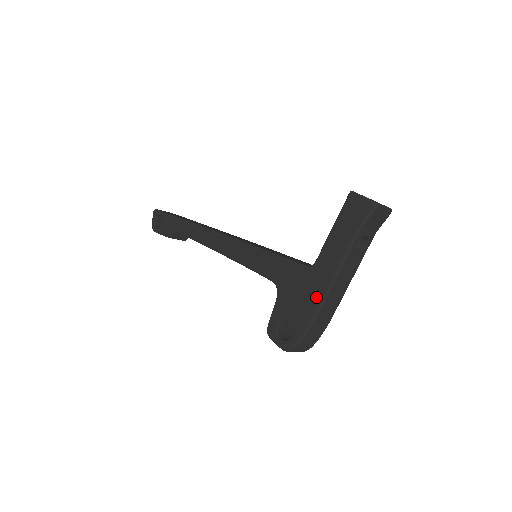
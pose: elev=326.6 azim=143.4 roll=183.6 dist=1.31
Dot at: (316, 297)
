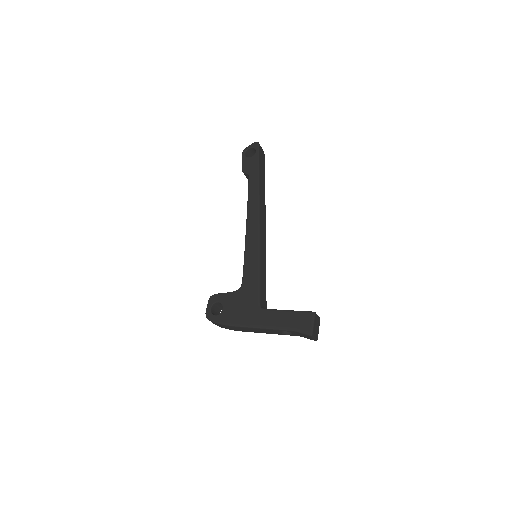
Dot at: (244, 321)
